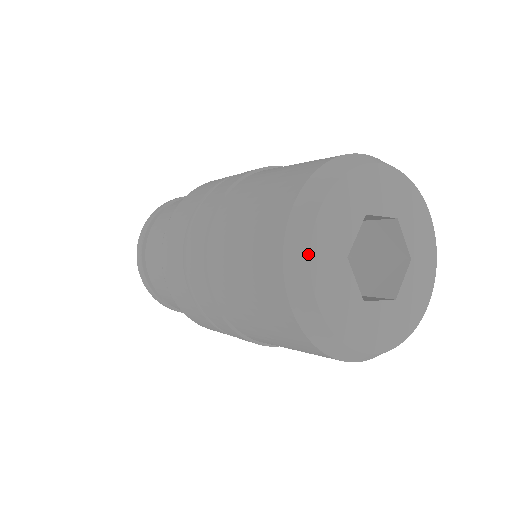
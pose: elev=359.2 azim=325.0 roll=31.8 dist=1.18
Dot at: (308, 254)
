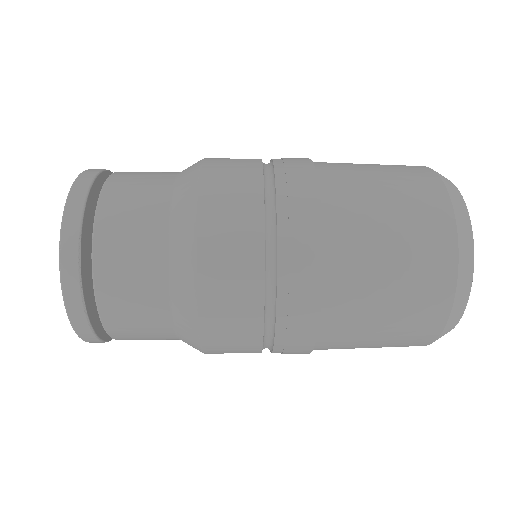
Dot at: (472, 281)
